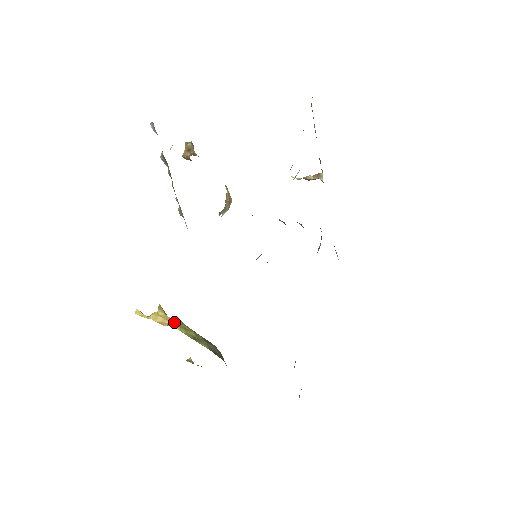
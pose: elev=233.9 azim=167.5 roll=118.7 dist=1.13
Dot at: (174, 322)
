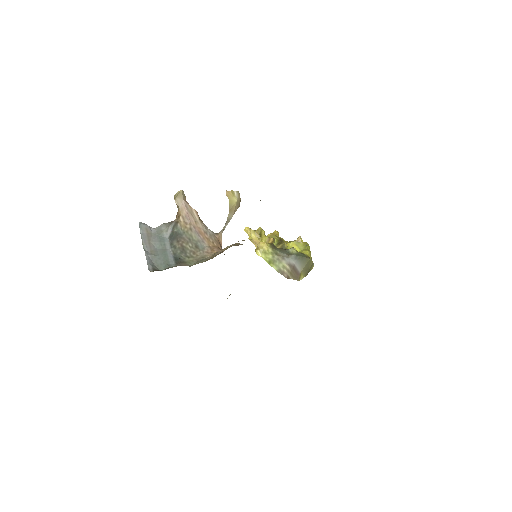
Dot at: (256, 251)
